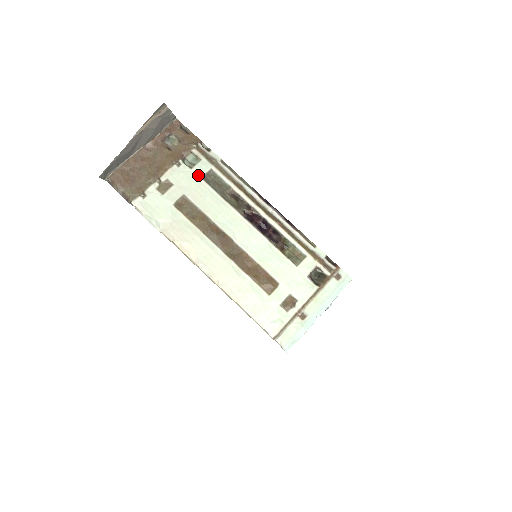
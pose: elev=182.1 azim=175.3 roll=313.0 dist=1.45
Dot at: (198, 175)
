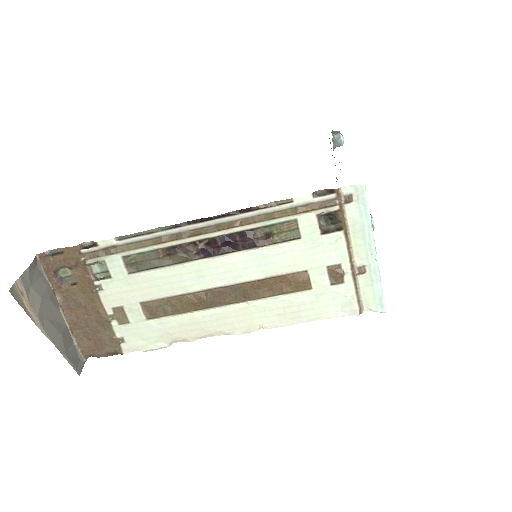
Dot at: (123, 275)
